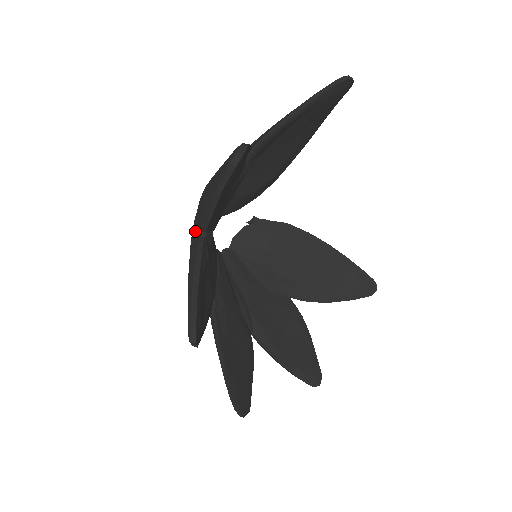
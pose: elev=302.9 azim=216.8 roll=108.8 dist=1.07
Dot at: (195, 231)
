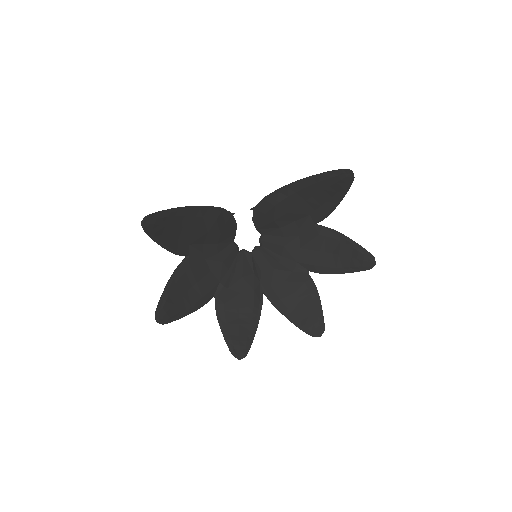
Dot at: occluded
